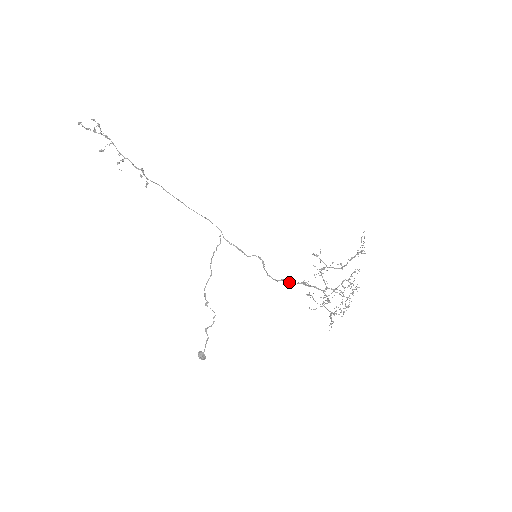
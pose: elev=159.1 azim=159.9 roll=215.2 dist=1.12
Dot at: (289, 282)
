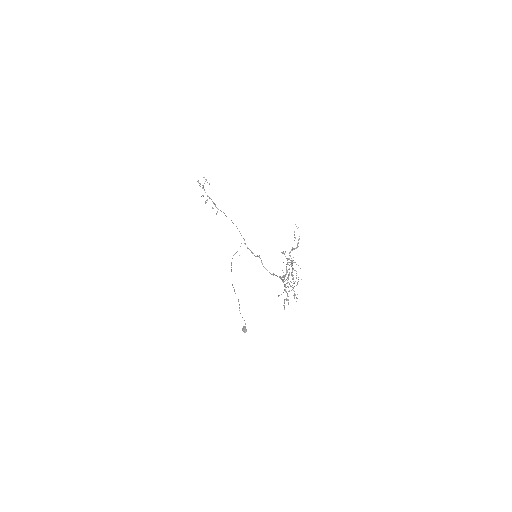
Dot at: (275, 275)
